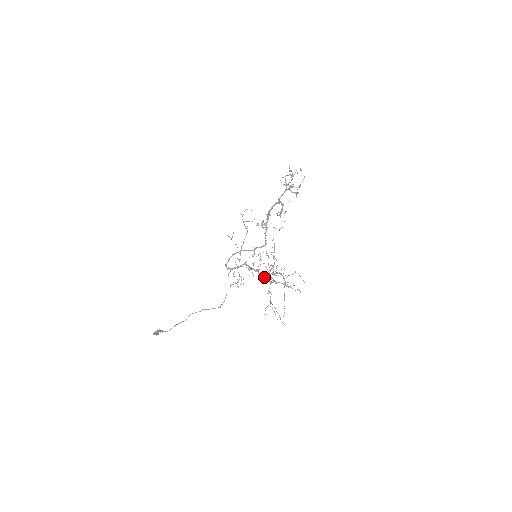
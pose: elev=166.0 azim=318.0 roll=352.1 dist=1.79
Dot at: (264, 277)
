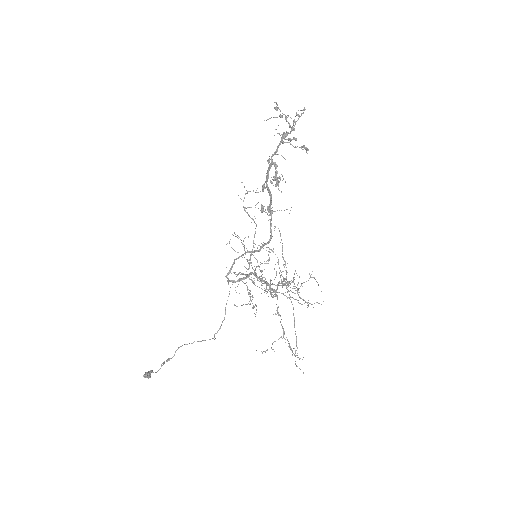
Dot at: occluded
